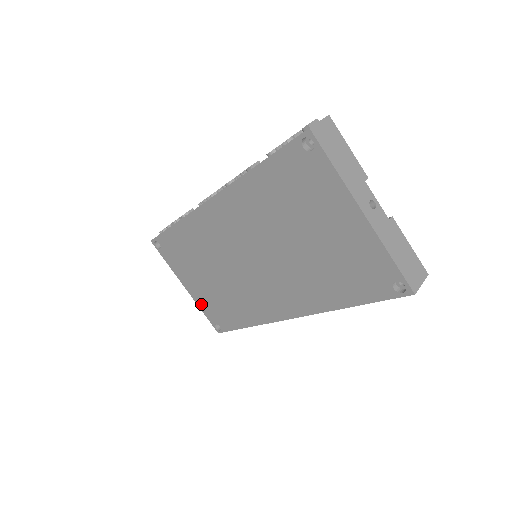
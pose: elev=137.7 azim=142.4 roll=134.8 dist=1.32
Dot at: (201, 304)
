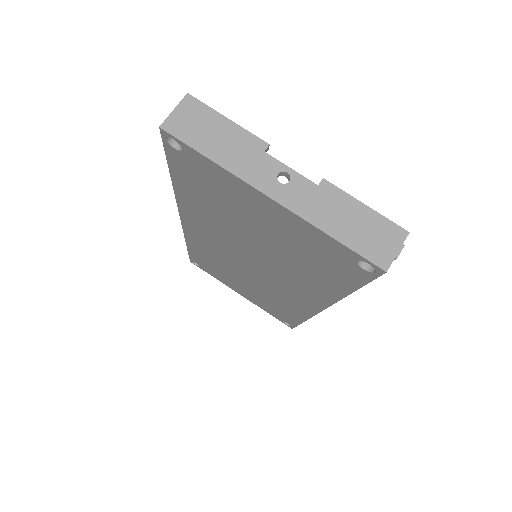
Dot at: (260, 306)
